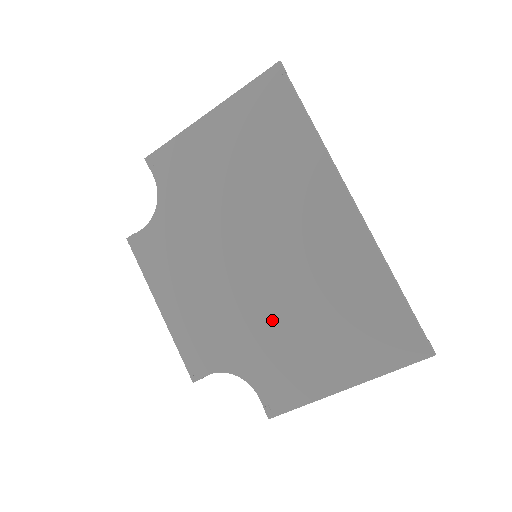
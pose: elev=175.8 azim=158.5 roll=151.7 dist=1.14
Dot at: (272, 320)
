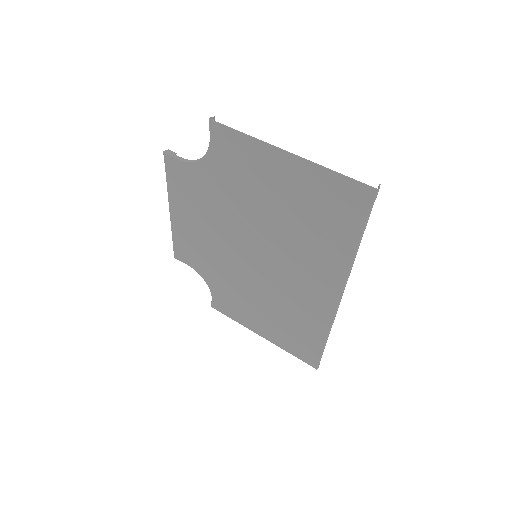
Dot at: (243, 285)
